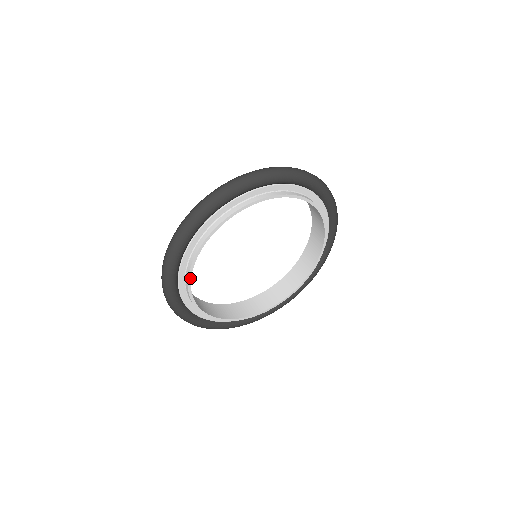
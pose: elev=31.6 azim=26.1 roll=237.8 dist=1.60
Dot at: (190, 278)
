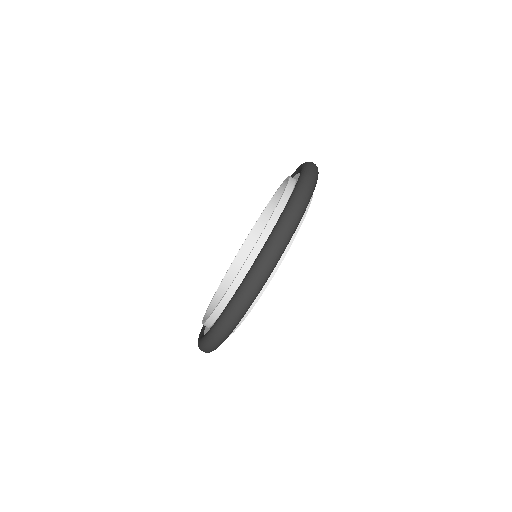
Dot at: occluded
